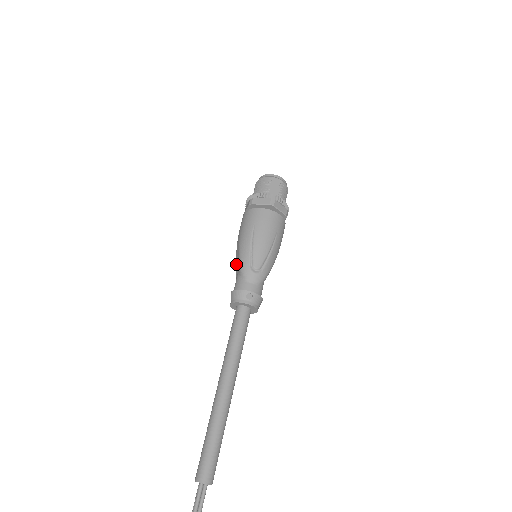
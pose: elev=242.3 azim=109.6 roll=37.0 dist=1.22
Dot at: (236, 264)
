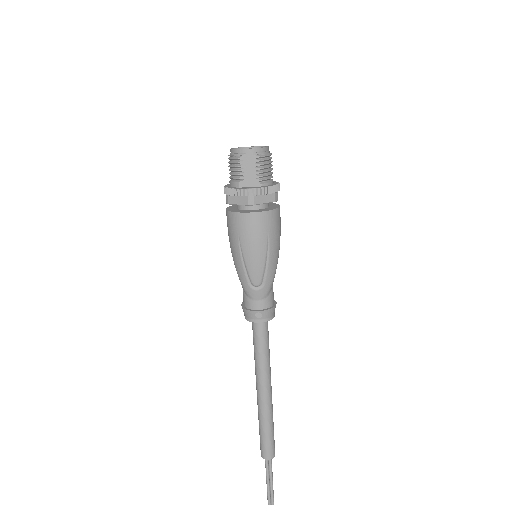
Dot at: occluded
